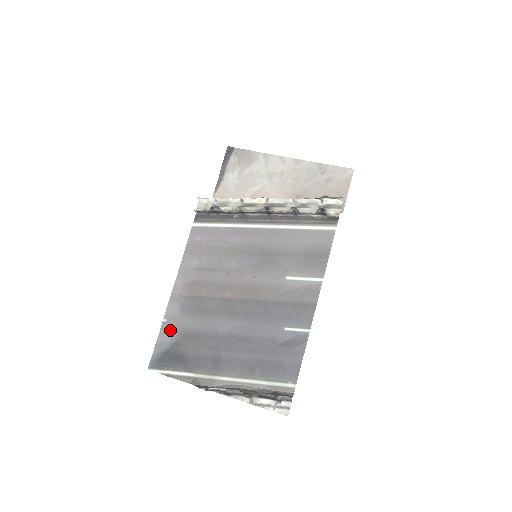
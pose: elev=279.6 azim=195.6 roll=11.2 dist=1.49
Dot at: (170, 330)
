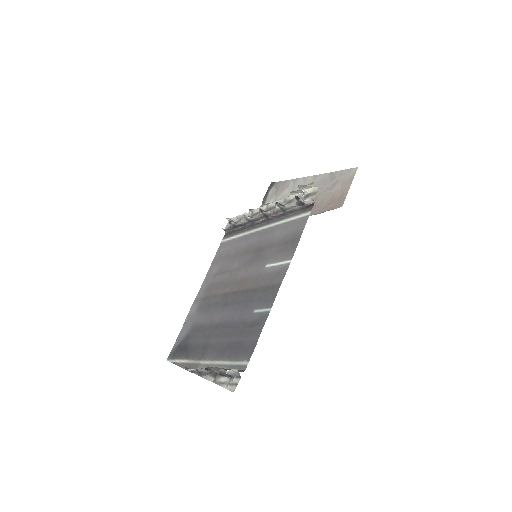
Dot at: (187, 326)
